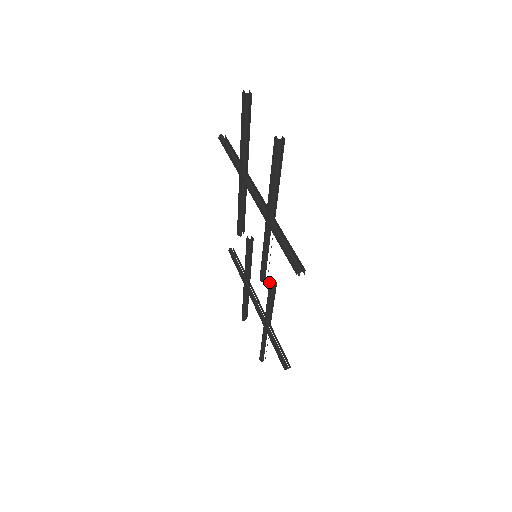
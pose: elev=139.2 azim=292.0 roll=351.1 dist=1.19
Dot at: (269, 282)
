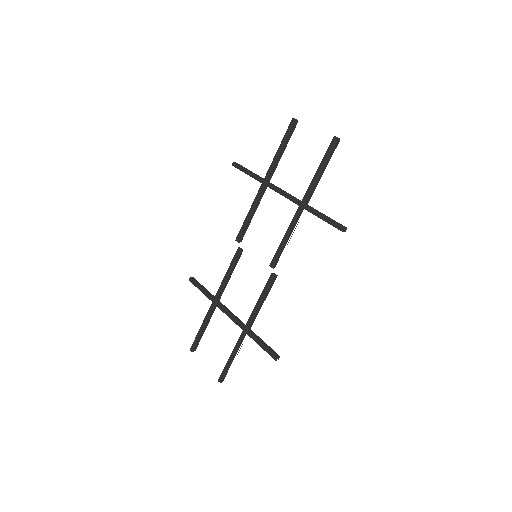
Dot at: (272, 274)
